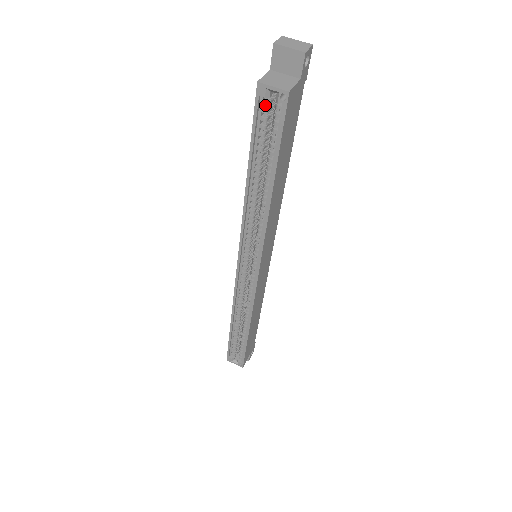
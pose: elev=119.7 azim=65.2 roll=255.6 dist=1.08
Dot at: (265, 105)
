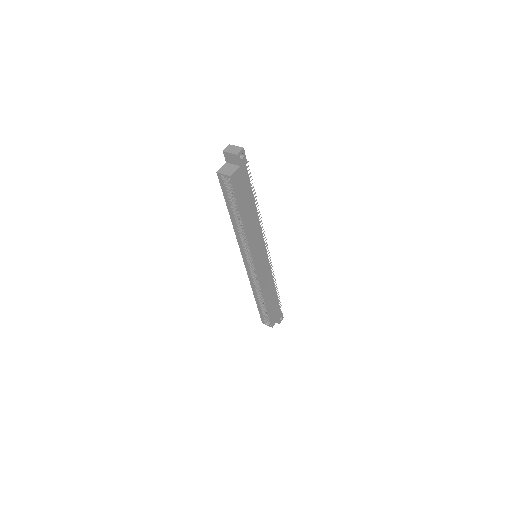
Dot at: (225, 181)
